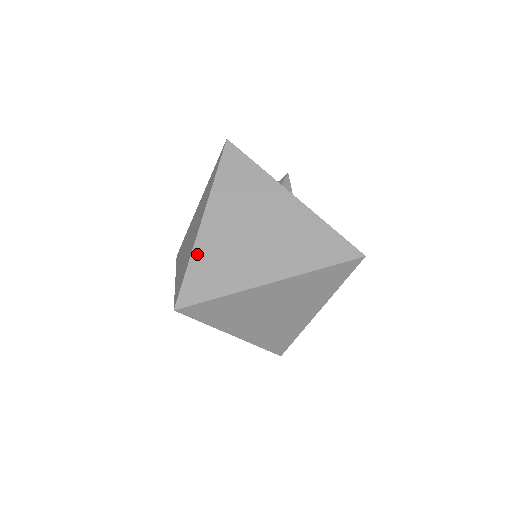
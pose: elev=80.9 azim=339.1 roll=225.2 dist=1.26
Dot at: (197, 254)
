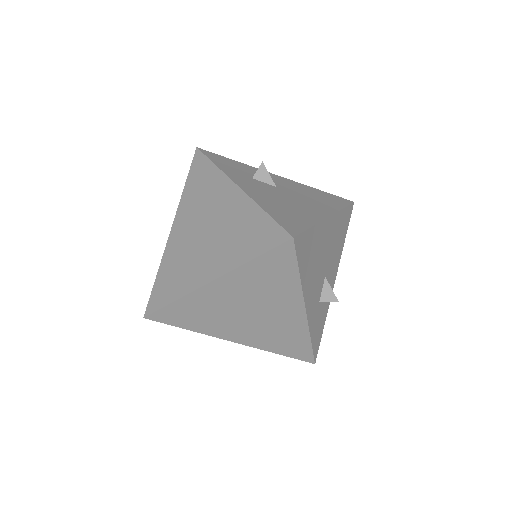
Dot at: (163, 264)
